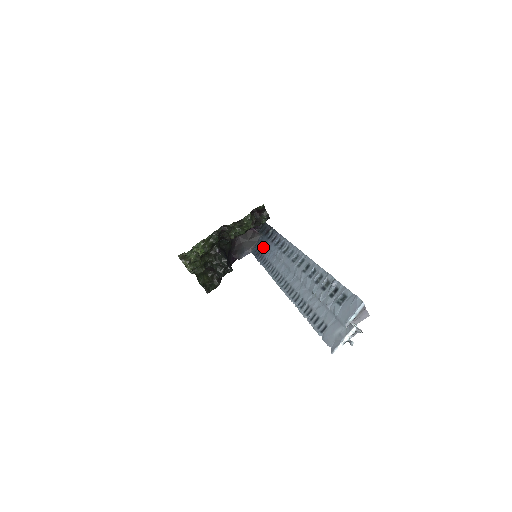
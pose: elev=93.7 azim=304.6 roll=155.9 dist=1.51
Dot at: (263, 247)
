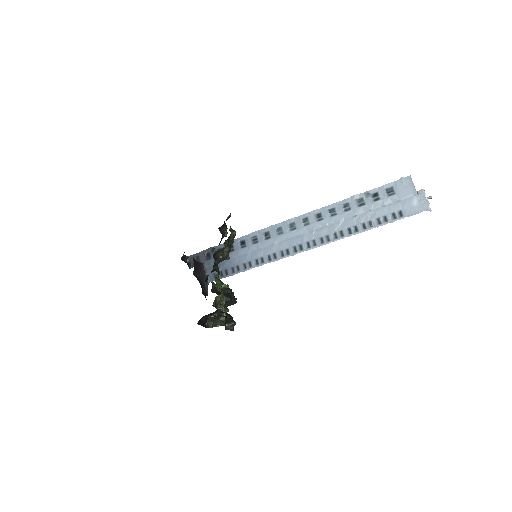
Dot at: (224, 264)
